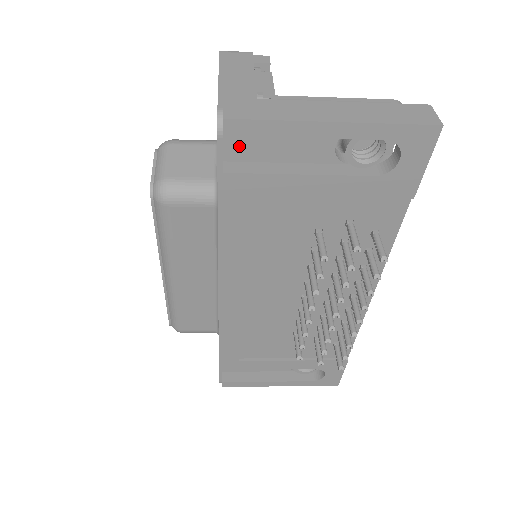
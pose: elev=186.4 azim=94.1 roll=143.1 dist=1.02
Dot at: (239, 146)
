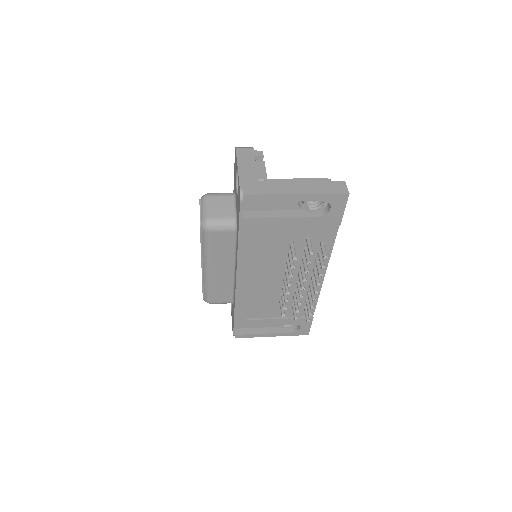
Dot at: (250, 204)
